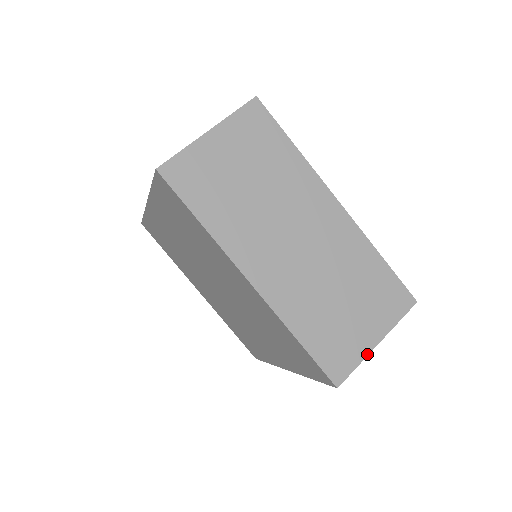
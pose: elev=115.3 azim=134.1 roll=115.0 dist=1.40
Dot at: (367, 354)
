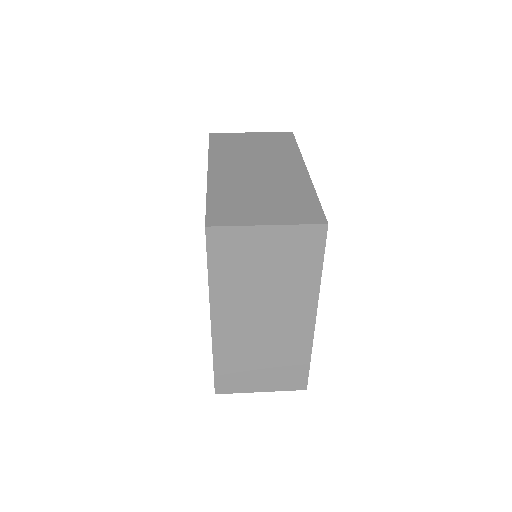
Dot at: (250, 225)
